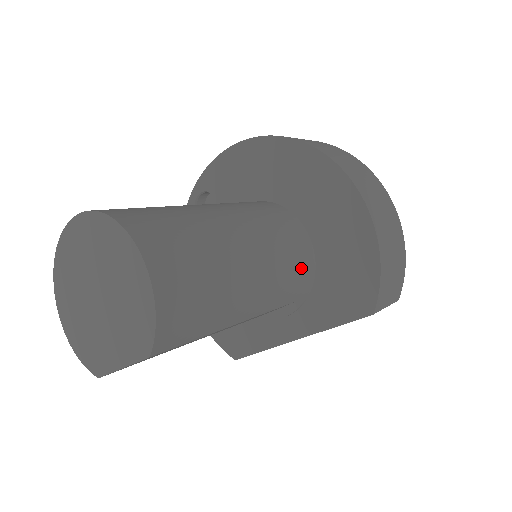
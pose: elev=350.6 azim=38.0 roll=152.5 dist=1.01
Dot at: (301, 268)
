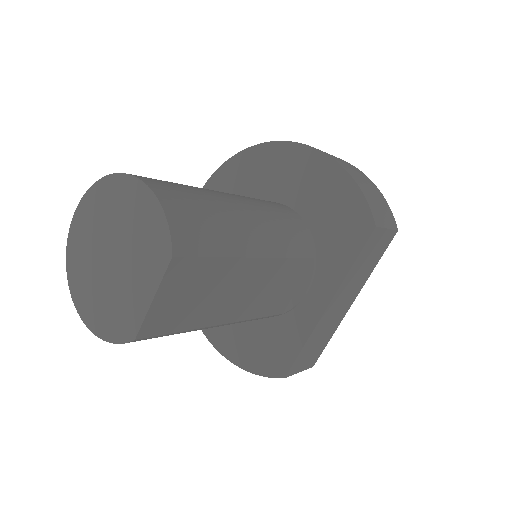
Dot at: (294, 224)
